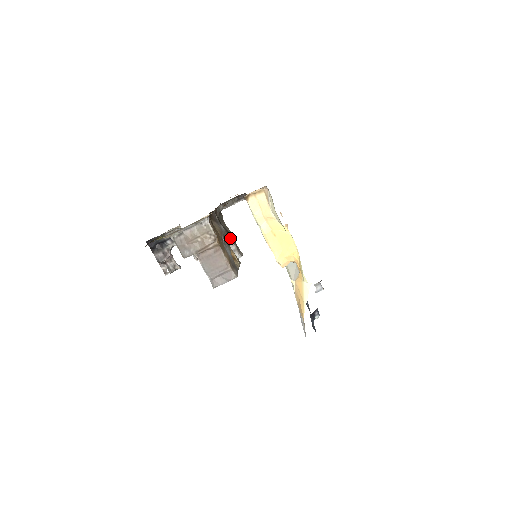
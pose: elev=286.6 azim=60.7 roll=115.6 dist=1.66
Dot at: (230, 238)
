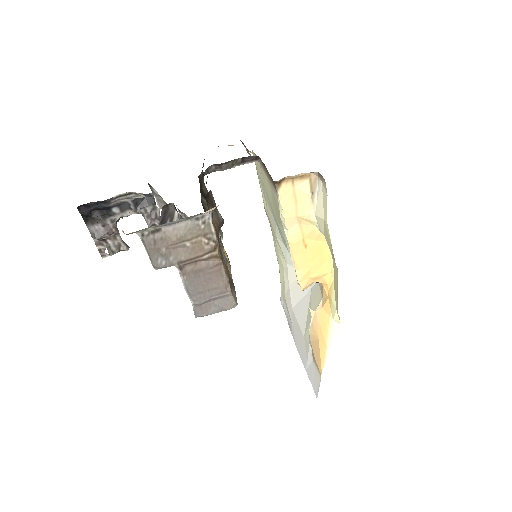
Dot at: occluded
